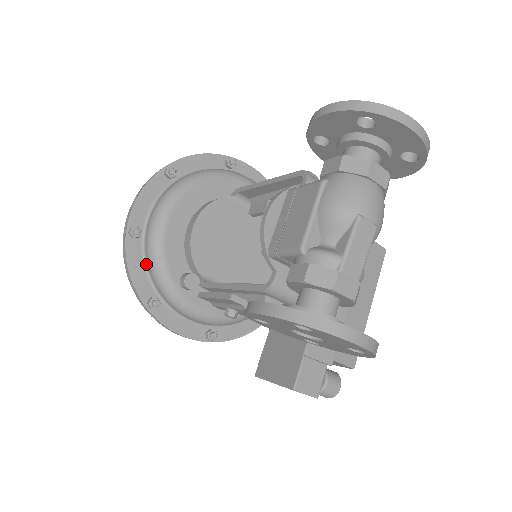
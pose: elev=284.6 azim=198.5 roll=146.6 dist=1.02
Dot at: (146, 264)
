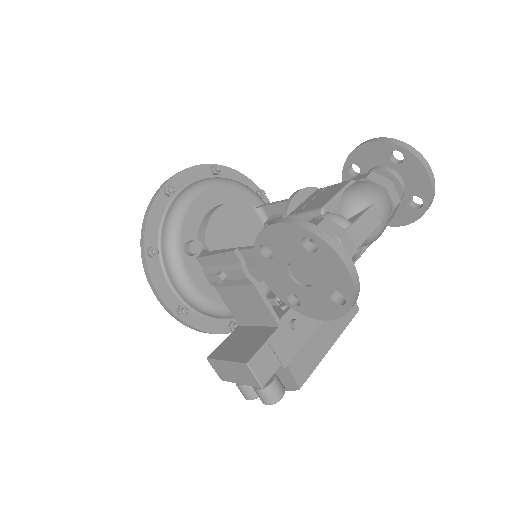
Dot at: (164, 219)
